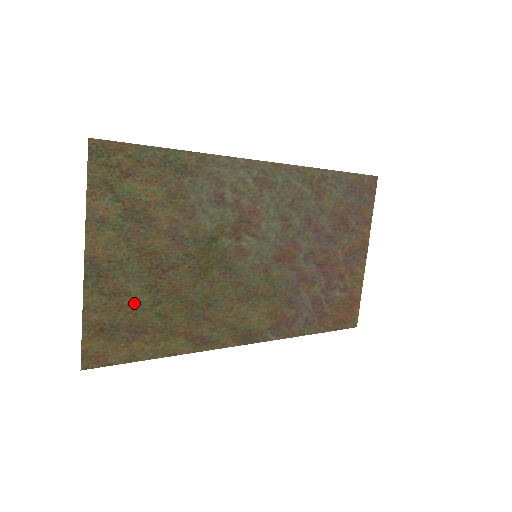
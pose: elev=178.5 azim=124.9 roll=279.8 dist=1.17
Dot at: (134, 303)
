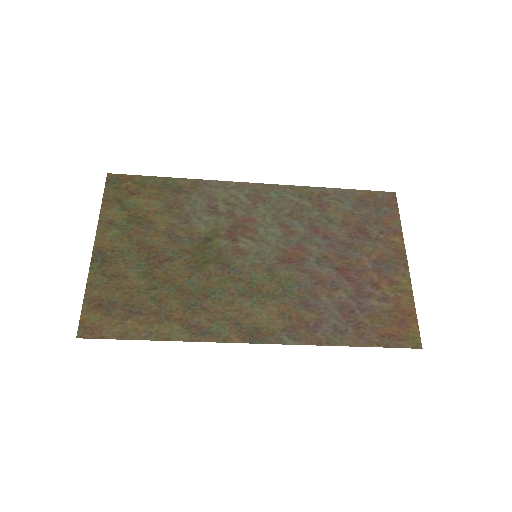
Dot at: (131, 286)
